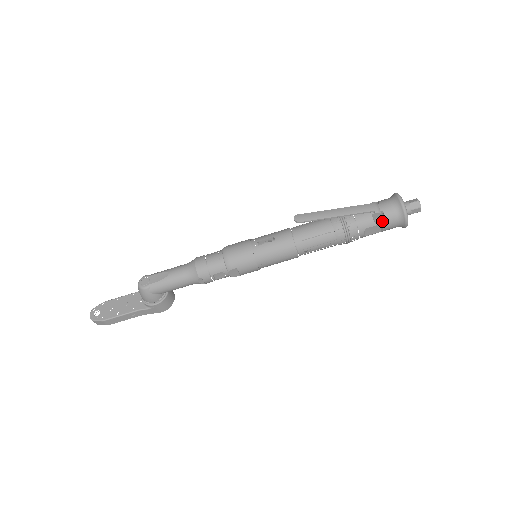
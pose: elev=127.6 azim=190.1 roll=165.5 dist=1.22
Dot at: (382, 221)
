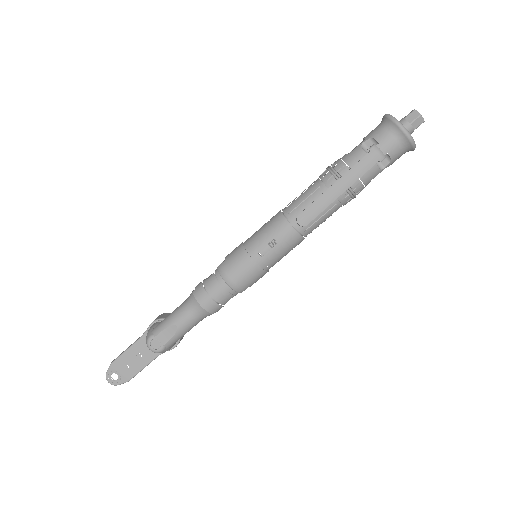
Dot at: (388, 164)
